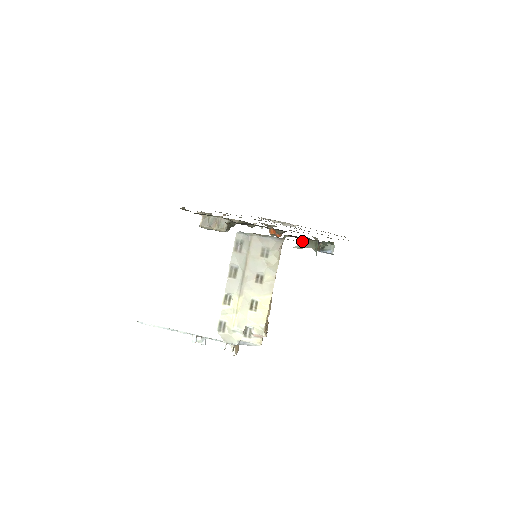
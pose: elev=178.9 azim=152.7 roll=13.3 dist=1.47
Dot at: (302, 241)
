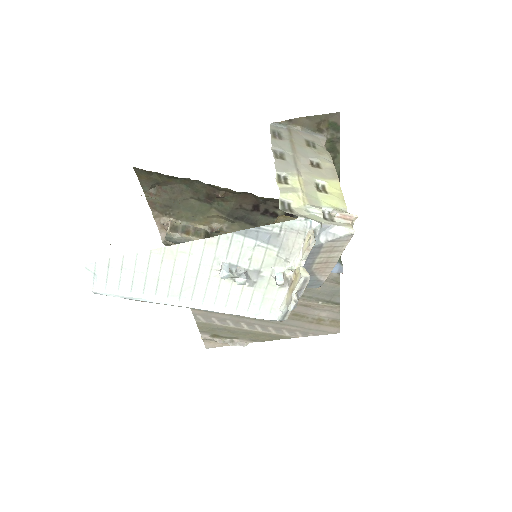
Dot at: occluded
